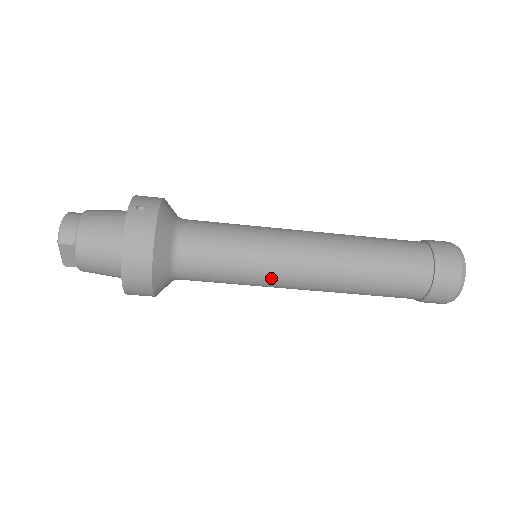
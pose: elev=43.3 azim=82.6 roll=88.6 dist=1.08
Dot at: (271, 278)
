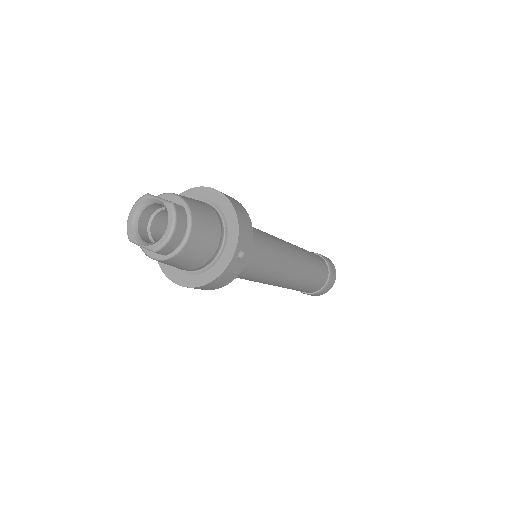
Dot at: occluded
